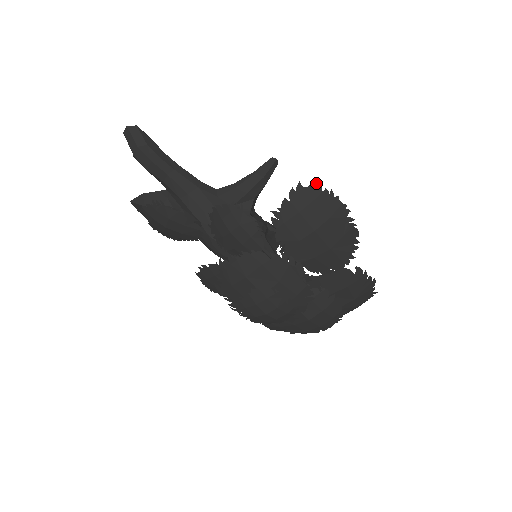
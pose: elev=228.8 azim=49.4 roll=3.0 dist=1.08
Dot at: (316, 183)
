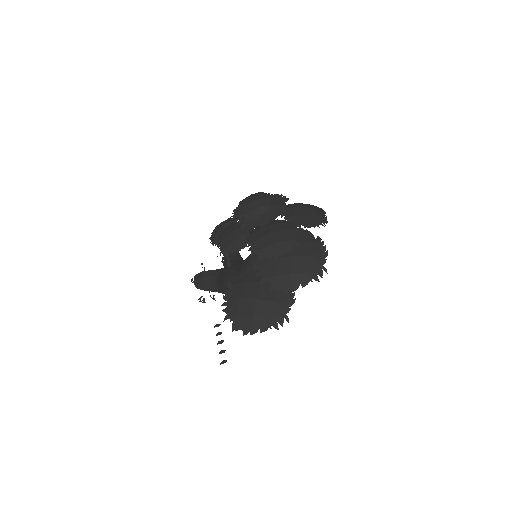
Dot at: occluded
